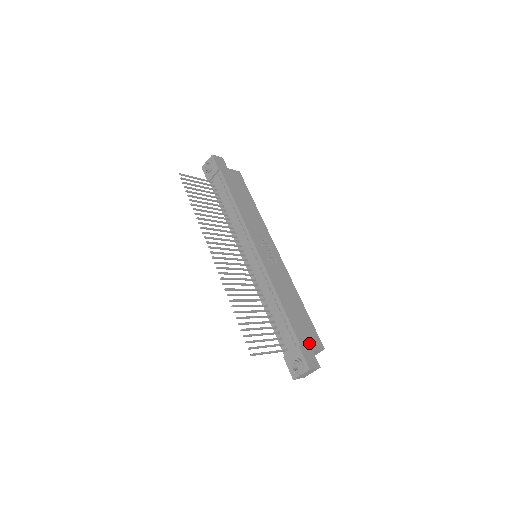
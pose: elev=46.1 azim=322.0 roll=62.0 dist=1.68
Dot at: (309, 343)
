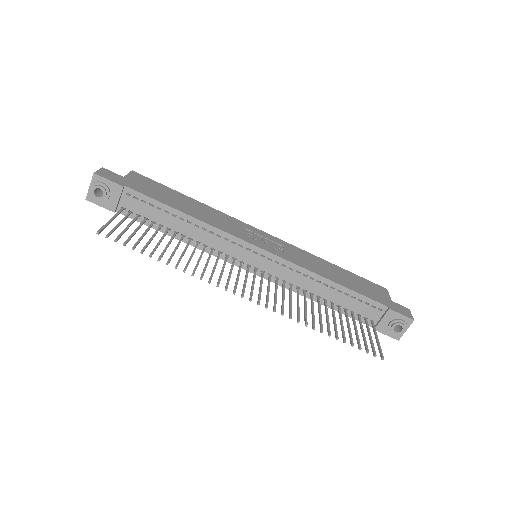
Dot at: (383, 297)
